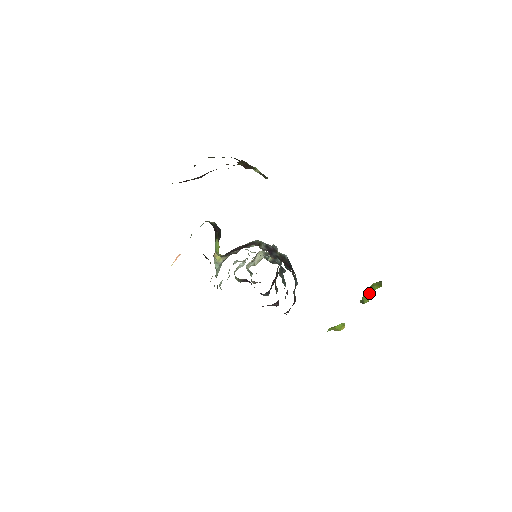
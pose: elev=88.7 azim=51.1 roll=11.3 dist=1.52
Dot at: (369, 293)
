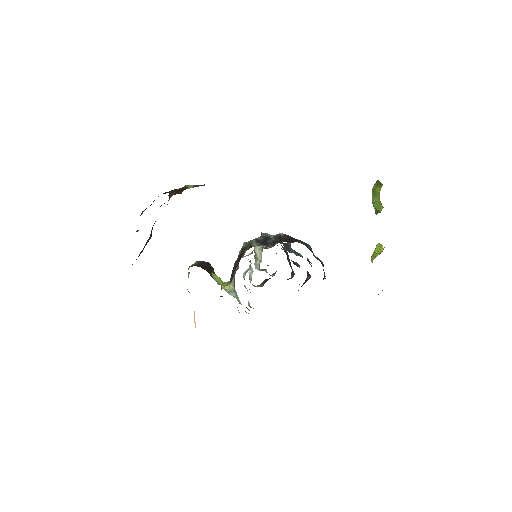
Dot at: (377, 200)
